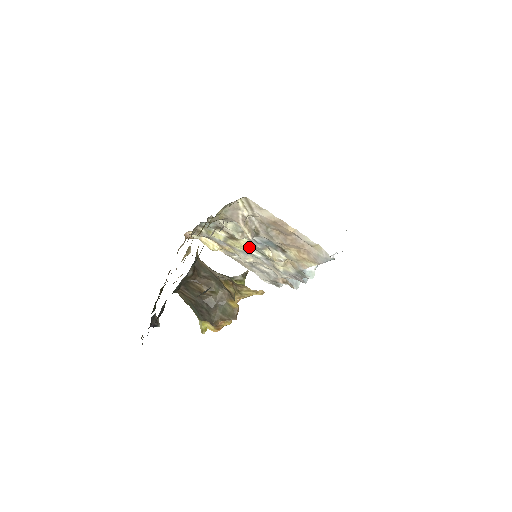
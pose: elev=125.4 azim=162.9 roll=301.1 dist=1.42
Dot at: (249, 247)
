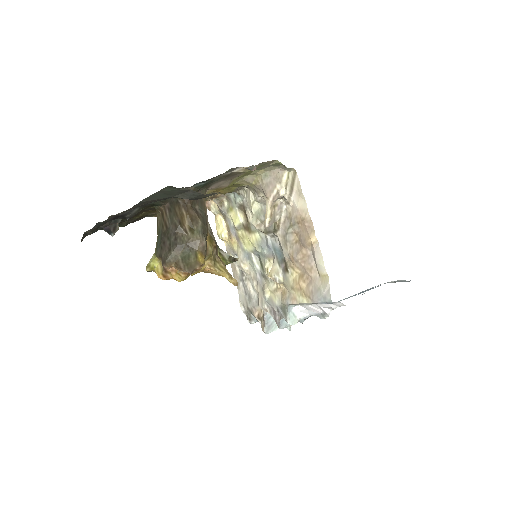
Dot at: (255, 249)
